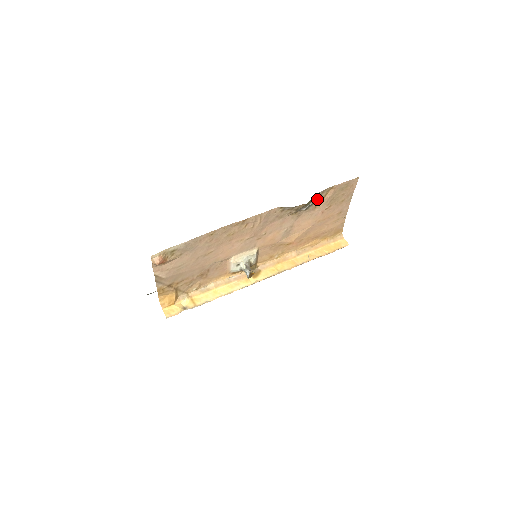
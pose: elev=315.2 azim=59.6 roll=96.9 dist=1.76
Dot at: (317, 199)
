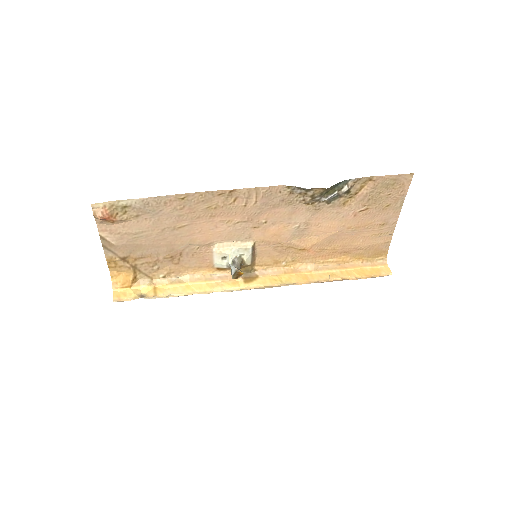
Dot at: (345, 189)
